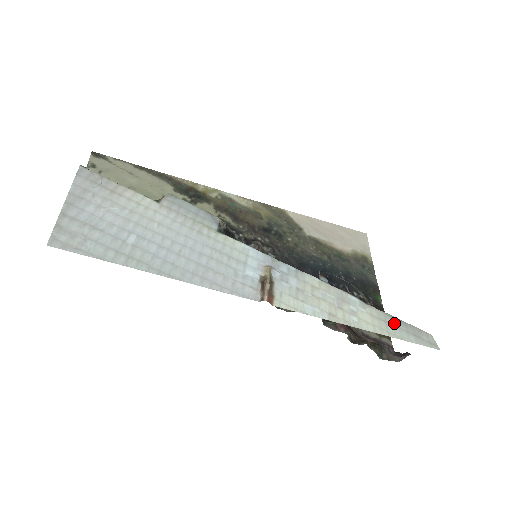
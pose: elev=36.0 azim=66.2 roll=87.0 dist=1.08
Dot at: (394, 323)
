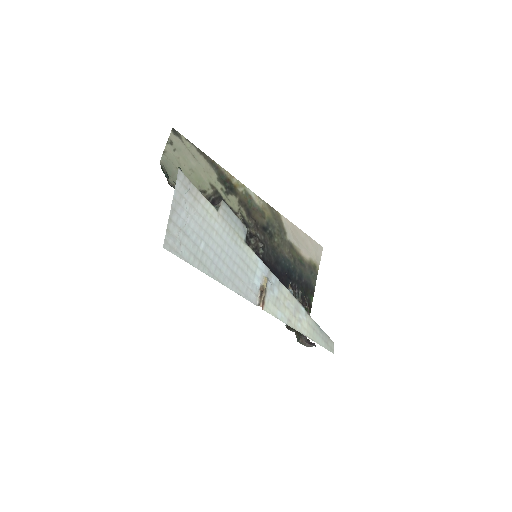
Dot at: (318, 331)
